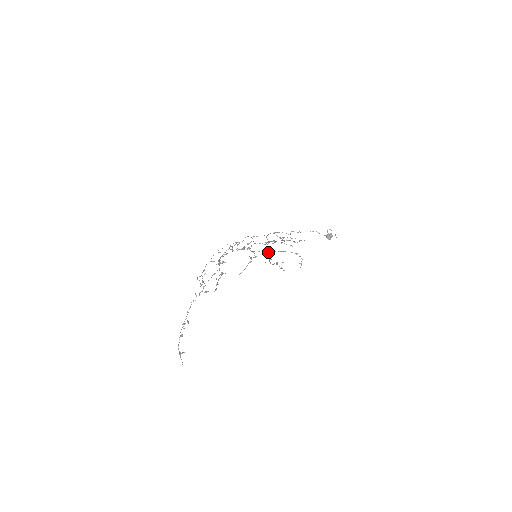
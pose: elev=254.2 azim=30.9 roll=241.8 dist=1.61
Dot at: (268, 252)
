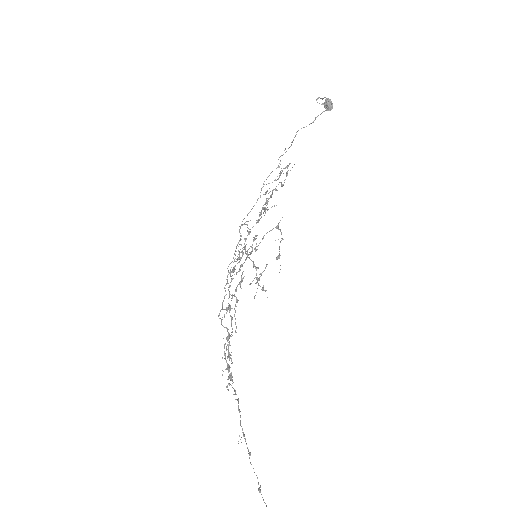
Dot at: occluded
